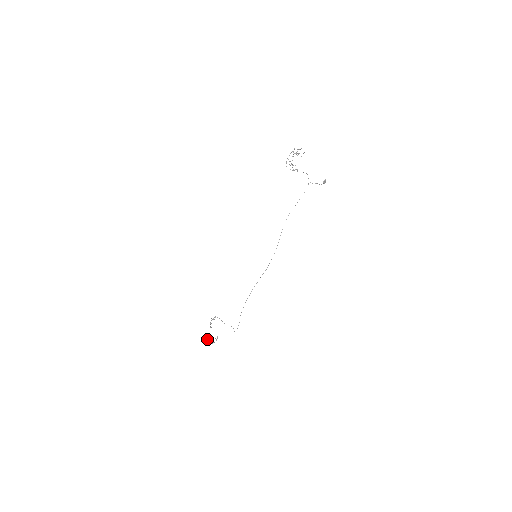
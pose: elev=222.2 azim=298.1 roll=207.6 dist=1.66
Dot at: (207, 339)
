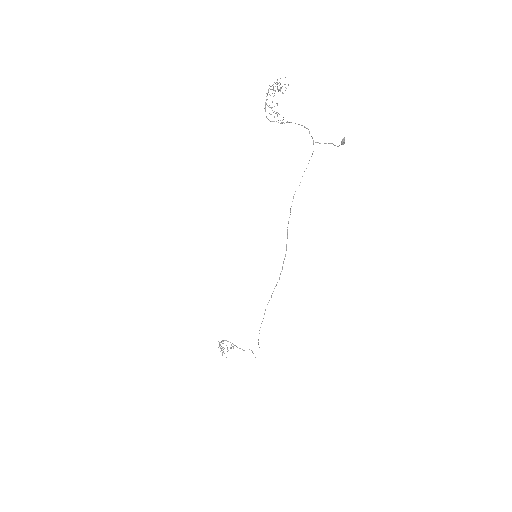
Dot at: occluded
